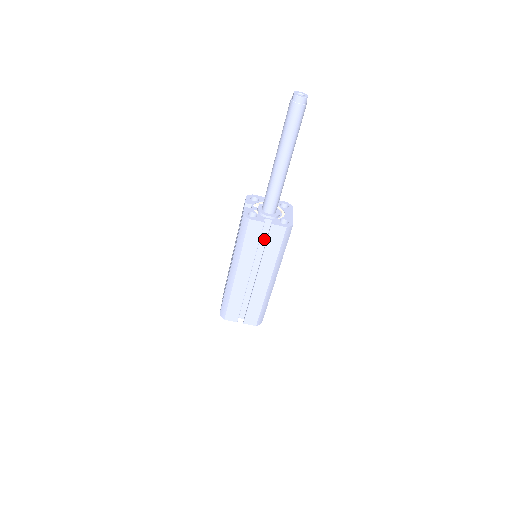
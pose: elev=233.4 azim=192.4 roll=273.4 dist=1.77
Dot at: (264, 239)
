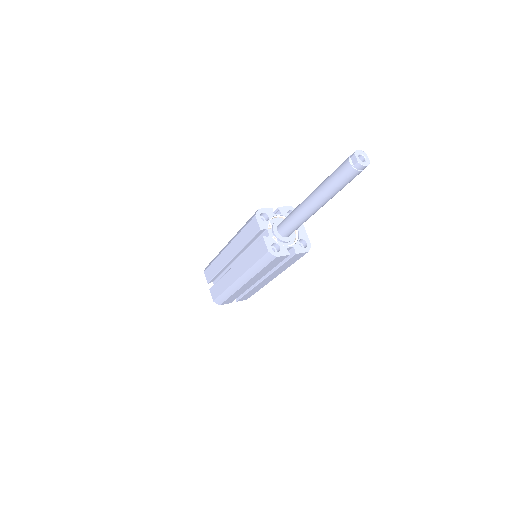
Dot at: occluded
